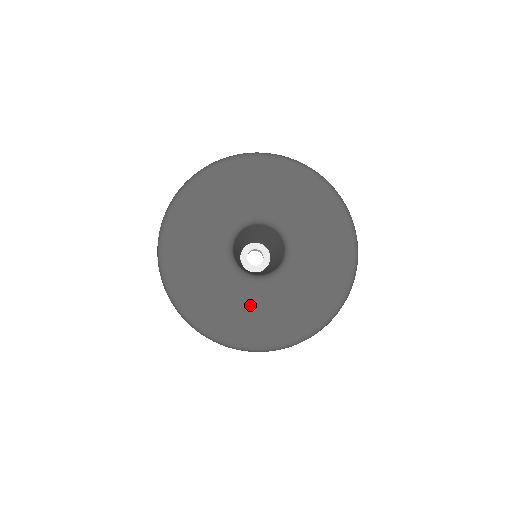
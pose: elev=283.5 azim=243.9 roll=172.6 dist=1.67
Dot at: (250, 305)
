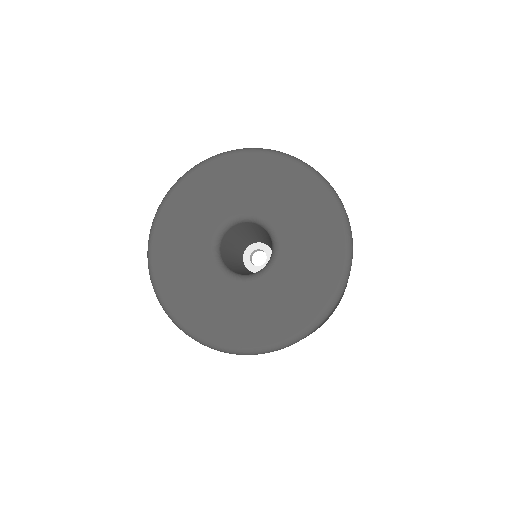
Dot at: (218, 300)
